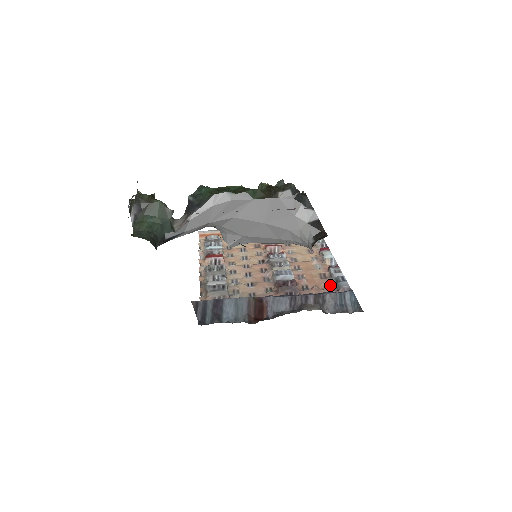
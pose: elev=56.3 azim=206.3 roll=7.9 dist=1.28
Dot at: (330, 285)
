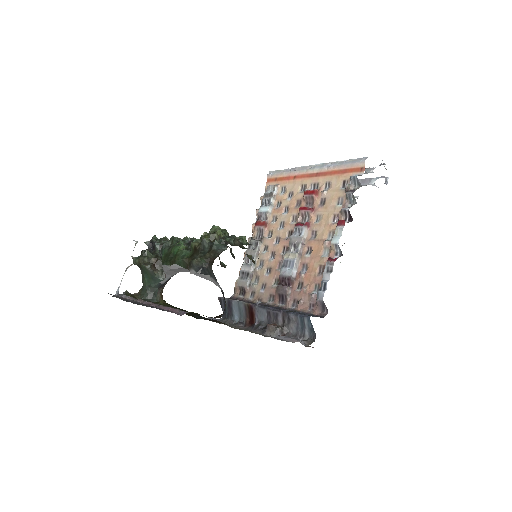
Dot at: (319, 287)
